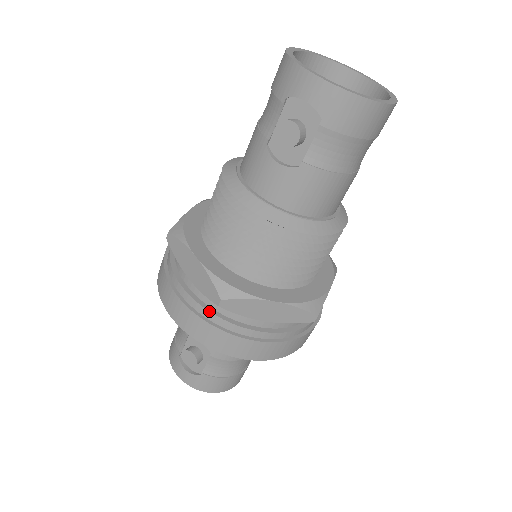
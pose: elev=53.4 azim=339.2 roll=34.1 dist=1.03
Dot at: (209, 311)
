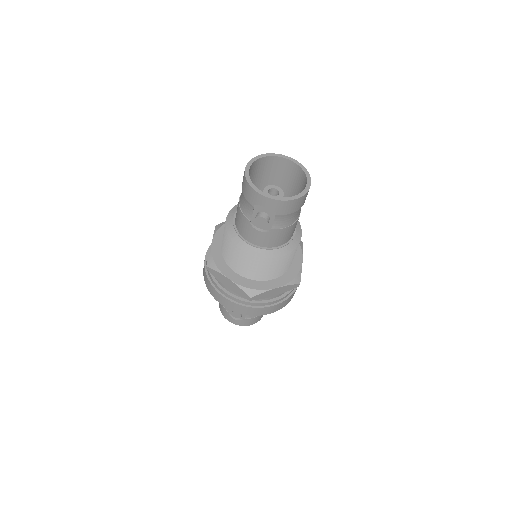
Dot at: (244, 301)
